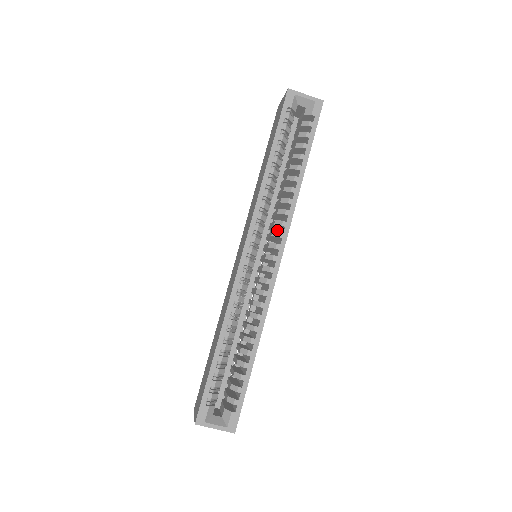
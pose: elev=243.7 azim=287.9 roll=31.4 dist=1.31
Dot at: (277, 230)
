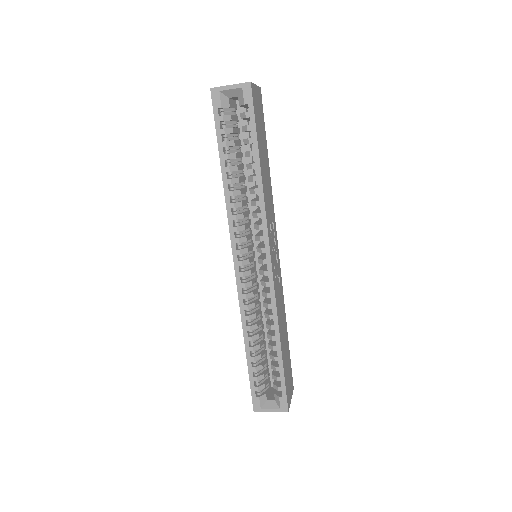
Dot at: occluded
